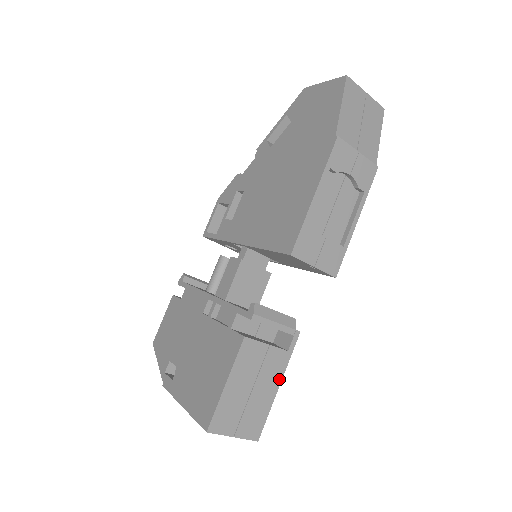
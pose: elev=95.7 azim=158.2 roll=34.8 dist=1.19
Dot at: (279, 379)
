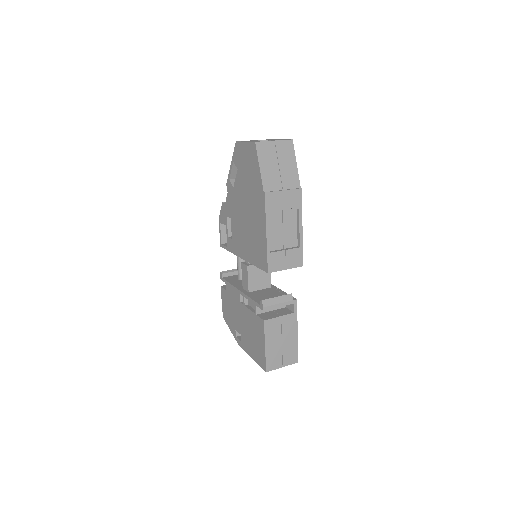
Dot at: (296, 329)
